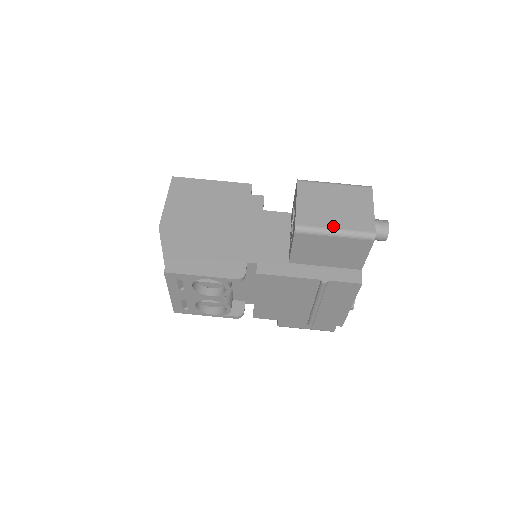
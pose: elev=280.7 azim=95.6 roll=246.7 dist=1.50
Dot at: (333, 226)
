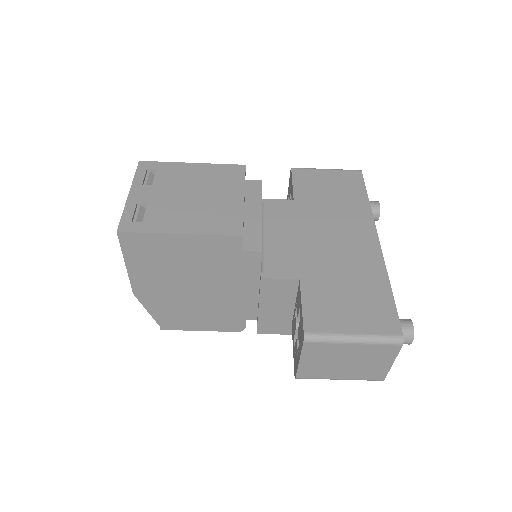
Dot at: (338, 378)
